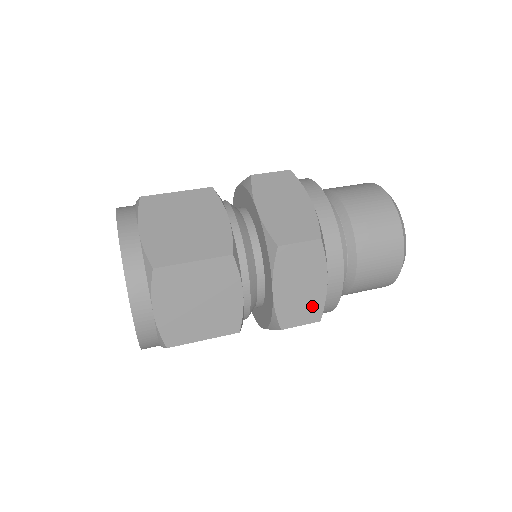
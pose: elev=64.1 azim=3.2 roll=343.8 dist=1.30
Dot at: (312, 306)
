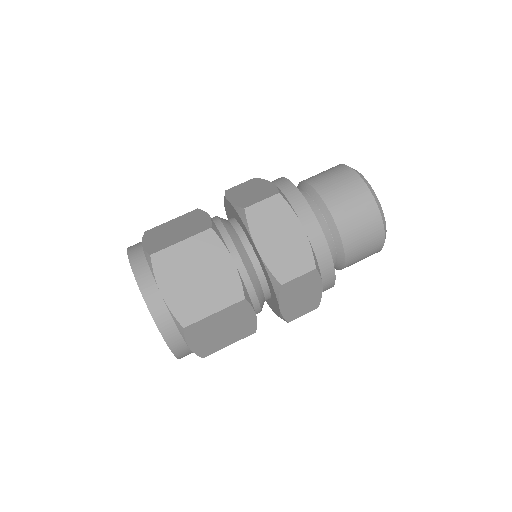
Dot at: (300, 255)
